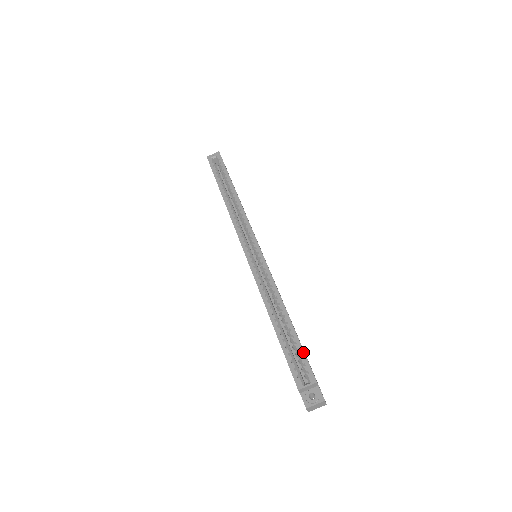
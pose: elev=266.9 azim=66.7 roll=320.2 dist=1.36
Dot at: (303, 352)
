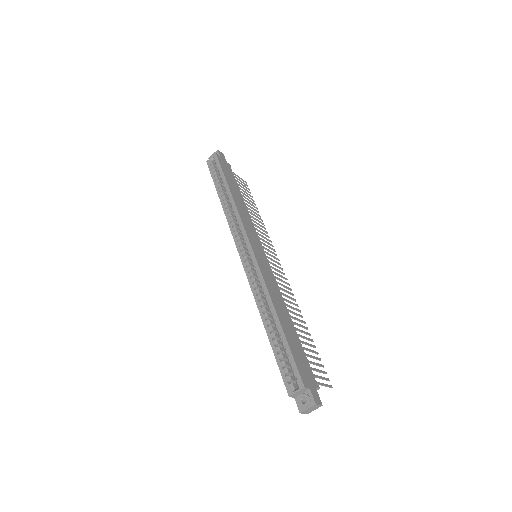
Dot at: (292, 357)
